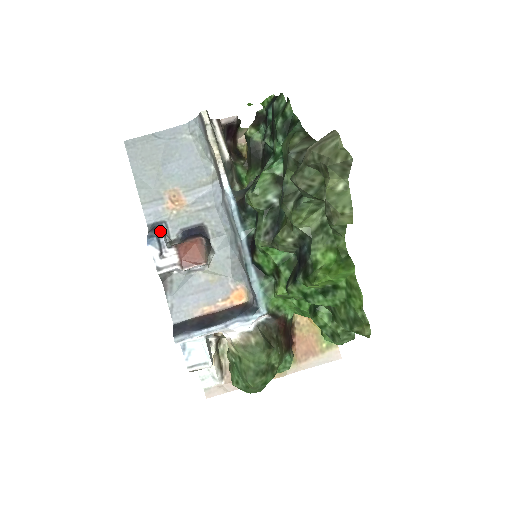
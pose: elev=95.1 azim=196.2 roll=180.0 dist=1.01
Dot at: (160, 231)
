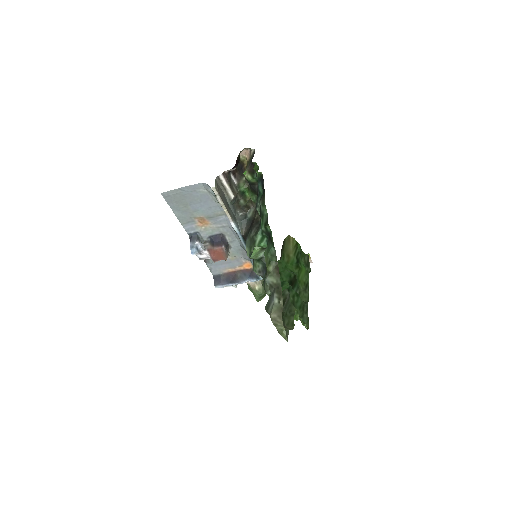
Dot at: (197, 242)
